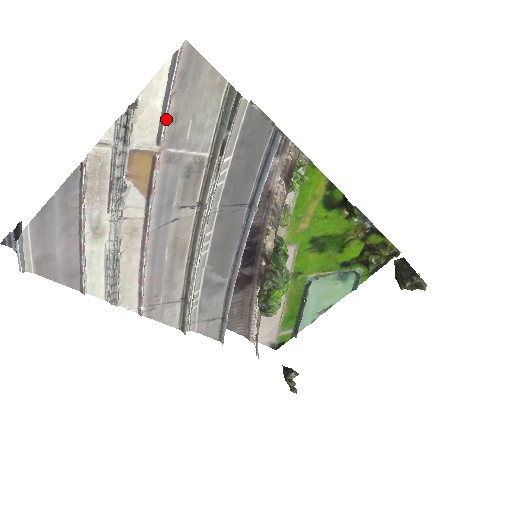
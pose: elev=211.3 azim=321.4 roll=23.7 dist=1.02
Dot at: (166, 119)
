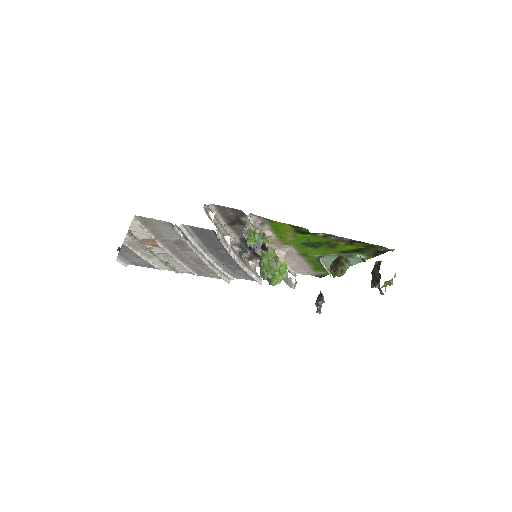
Dot at: (149, 232)
